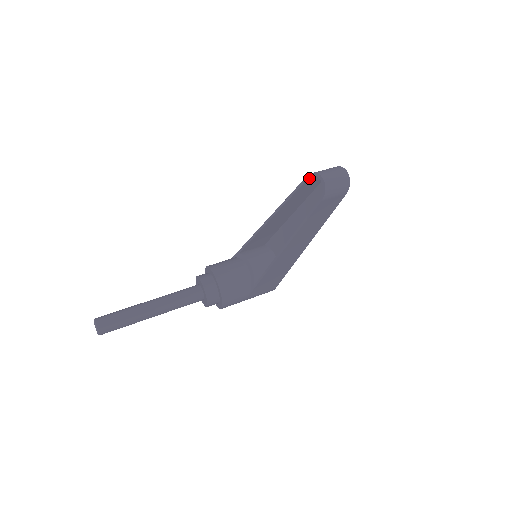
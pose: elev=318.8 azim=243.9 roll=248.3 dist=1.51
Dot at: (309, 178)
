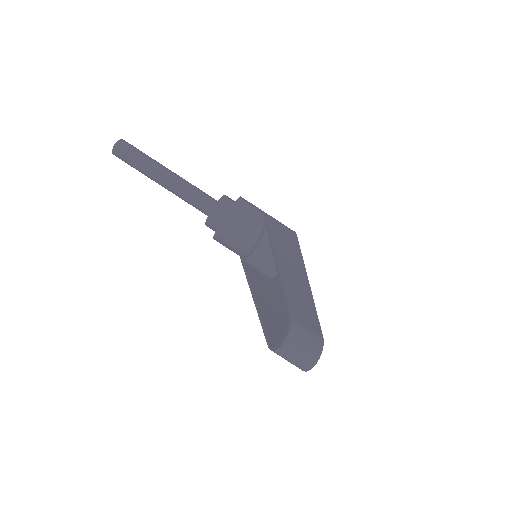
Dot at: (290, 319)
